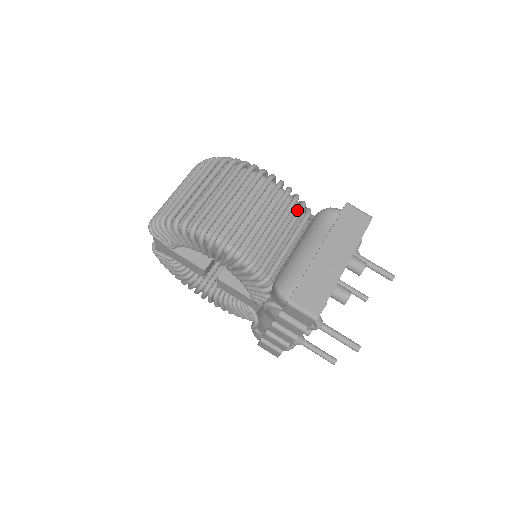
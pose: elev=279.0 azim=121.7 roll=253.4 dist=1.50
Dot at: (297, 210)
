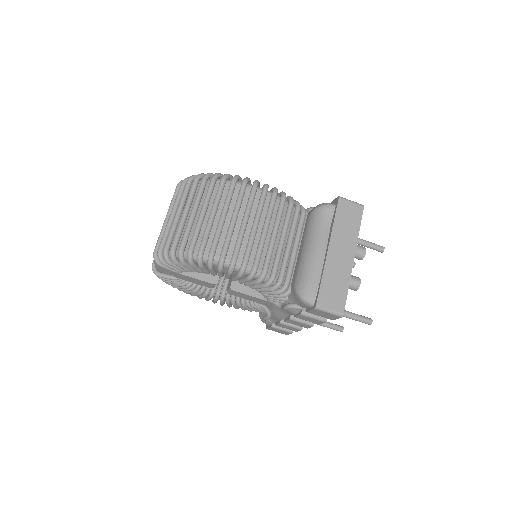
Dot at: (295, 213)
